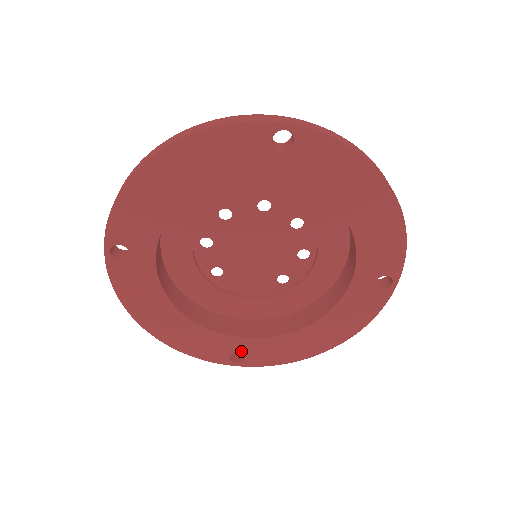
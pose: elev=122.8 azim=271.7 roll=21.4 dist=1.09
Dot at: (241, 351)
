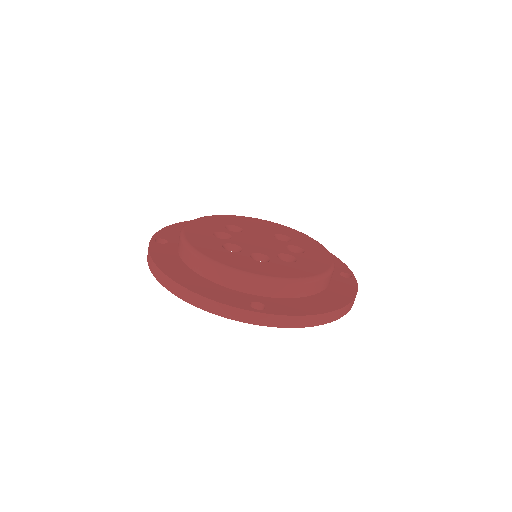
Dot at: occluded
